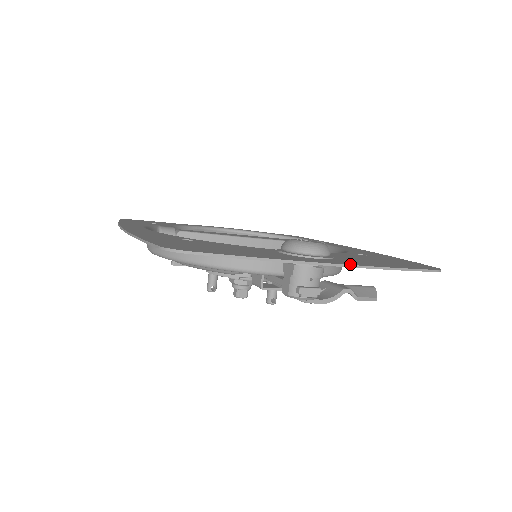
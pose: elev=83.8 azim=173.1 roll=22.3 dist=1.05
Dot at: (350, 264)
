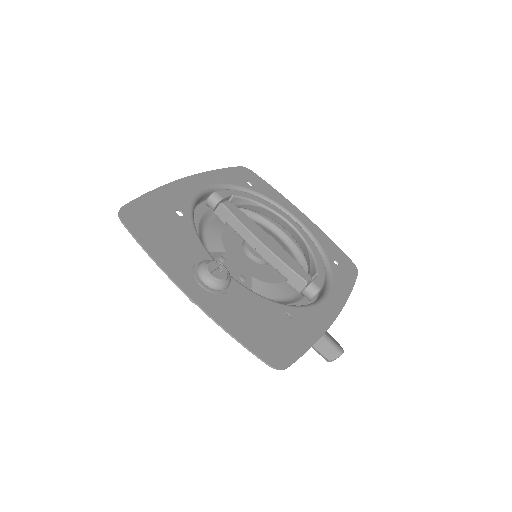
Dot at: (199, 303)
